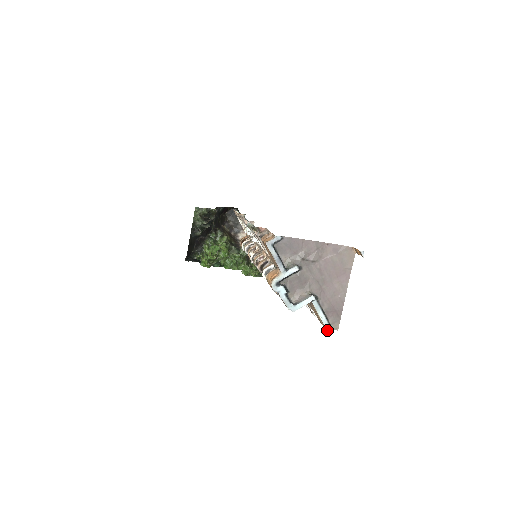
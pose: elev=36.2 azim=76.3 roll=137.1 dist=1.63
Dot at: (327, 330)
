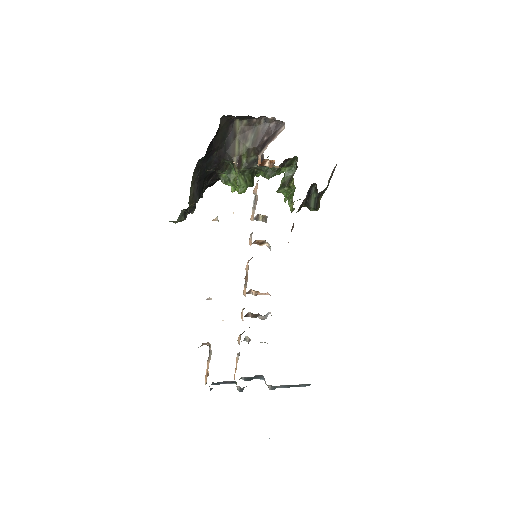
Dot at: (304, 385)
